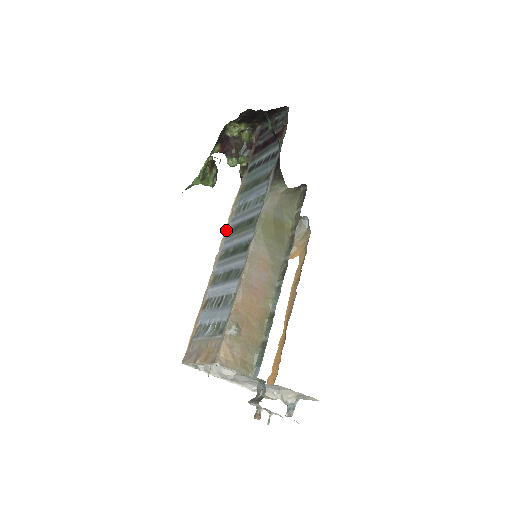
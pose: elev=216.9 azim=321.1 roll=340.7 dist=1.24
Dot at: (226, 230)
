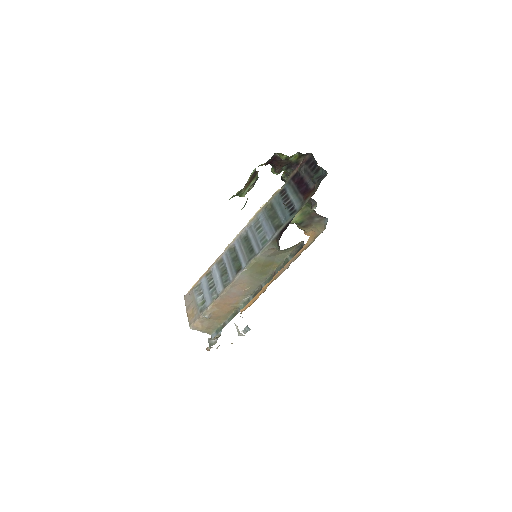
Dot at: (243, 230)
